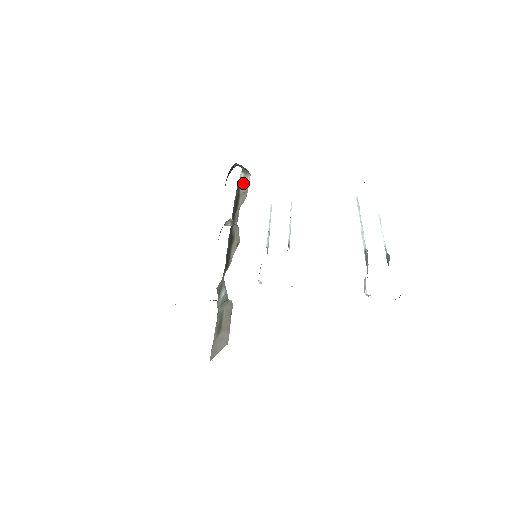
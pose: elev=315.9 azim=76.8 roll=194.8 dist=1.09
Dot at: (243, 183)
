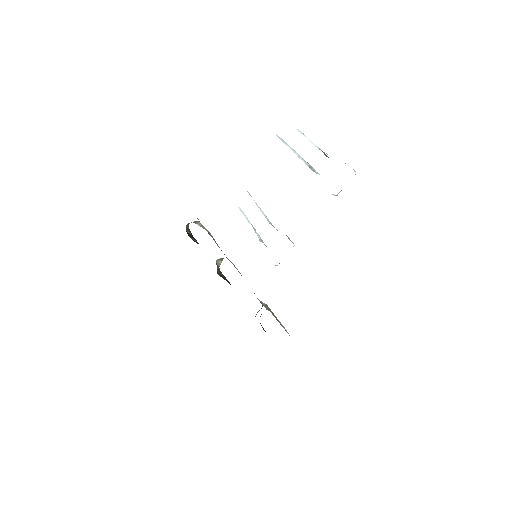
Dot at: (203, 228)
